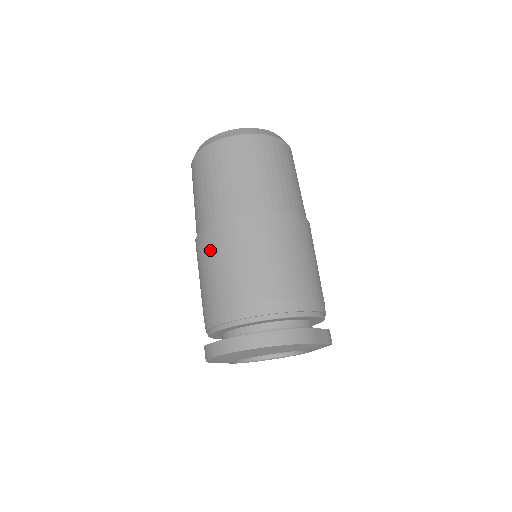
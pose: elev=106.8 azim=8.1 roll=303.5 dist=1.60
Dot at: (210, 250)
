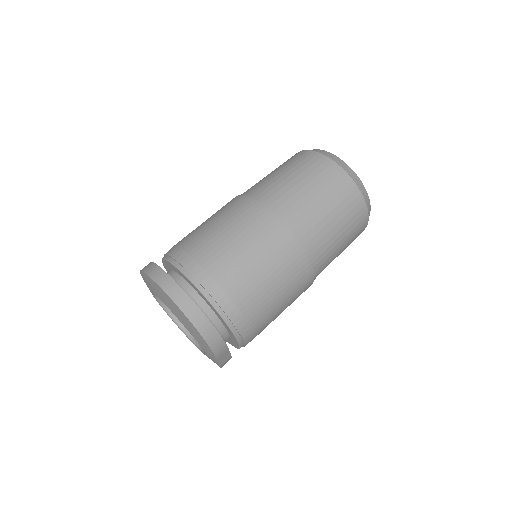
Dot at: (241, 217)
